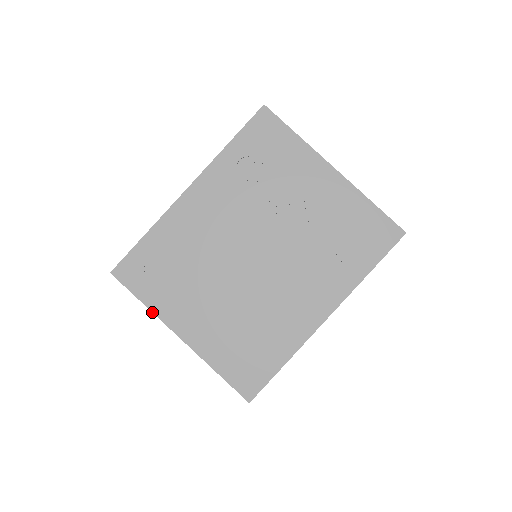
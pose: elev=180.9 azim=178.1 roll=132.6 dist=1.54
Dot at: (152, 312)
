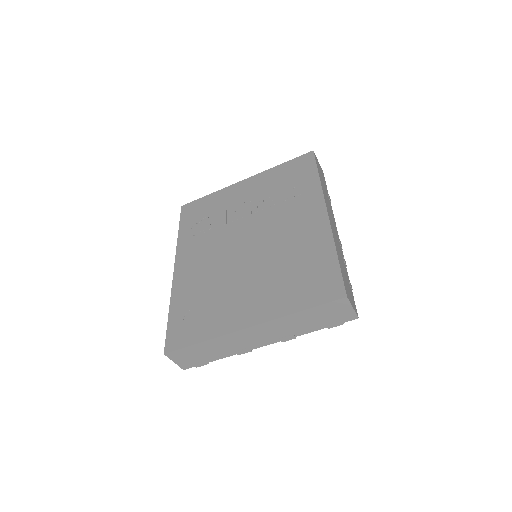
Dot at: (214, 338)
